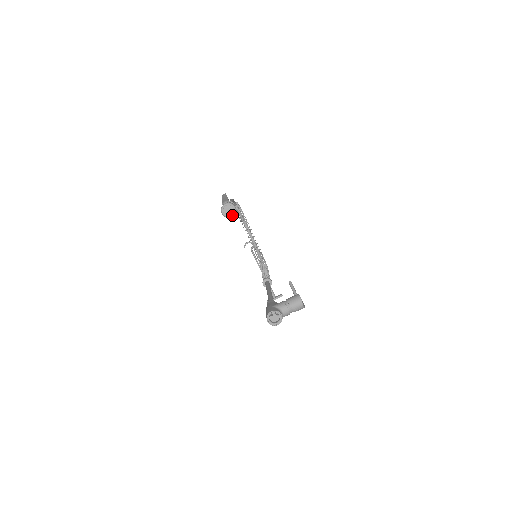
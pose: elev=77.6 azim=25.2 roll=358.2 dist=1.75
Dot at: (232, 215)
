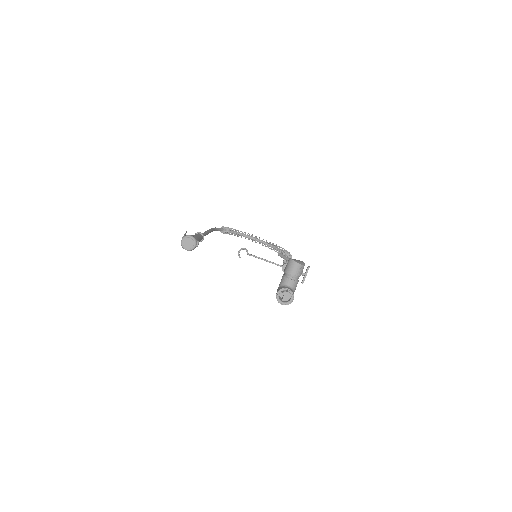
Dot at: (194, 244)
